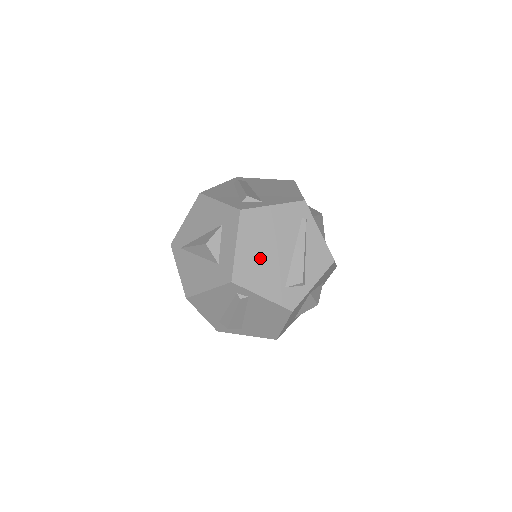
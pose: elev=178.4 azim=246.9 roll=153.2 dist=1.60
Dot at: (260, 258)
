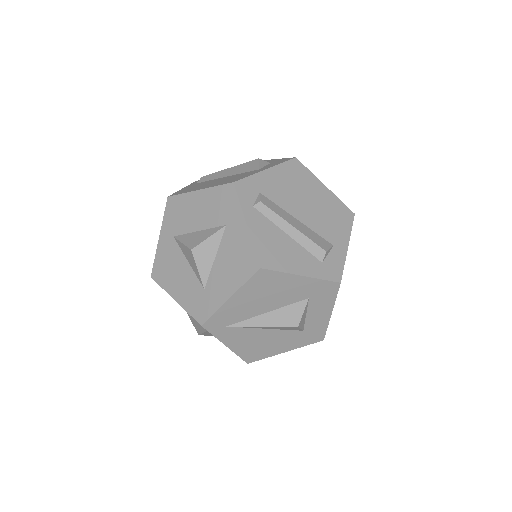
Dot at: occluded
